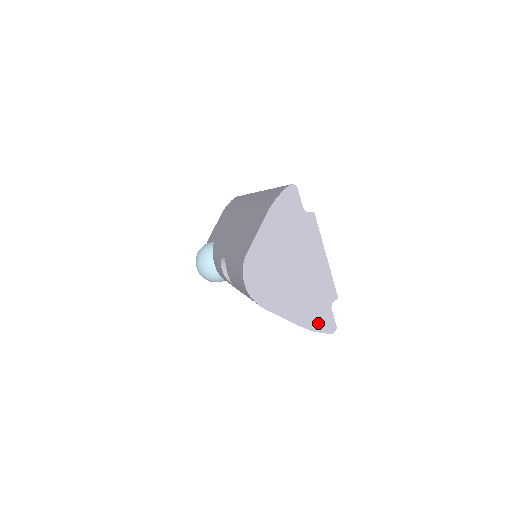
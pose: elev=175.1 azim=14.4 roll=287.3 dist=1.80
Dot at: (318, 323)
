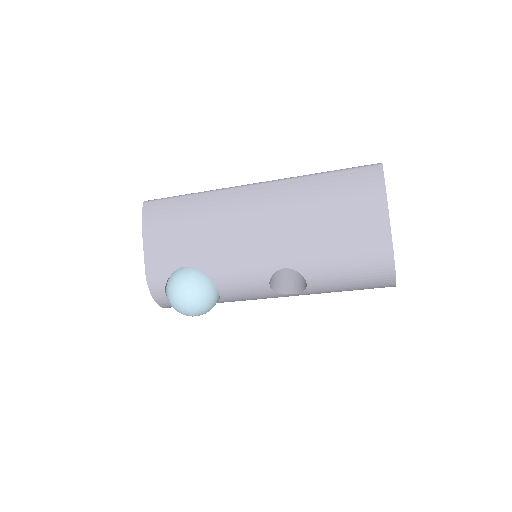
Dot at: occluded
